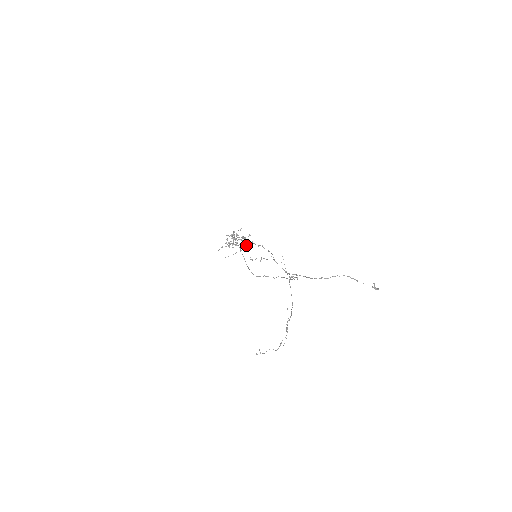
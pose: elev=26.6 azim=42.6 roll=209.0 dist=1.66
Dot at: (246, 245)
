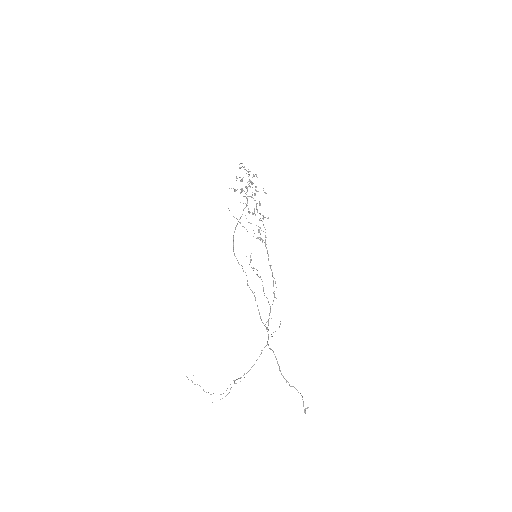
Dot at: (258, 232)
